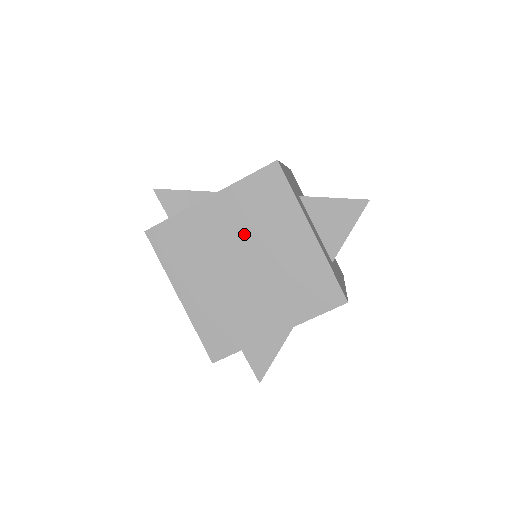
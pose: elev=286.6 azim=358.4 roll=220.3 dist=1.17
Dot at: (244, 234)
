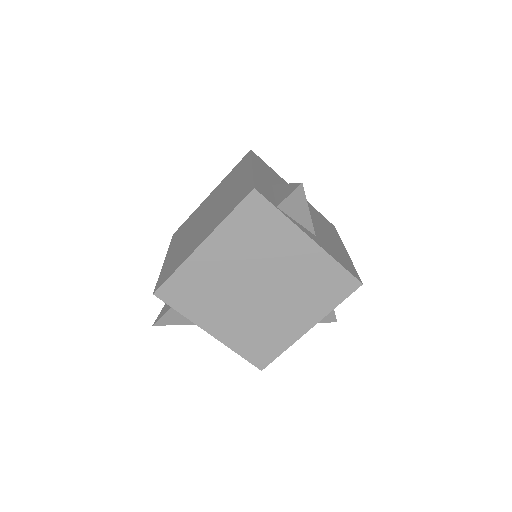
Dot at: (288, 280)
